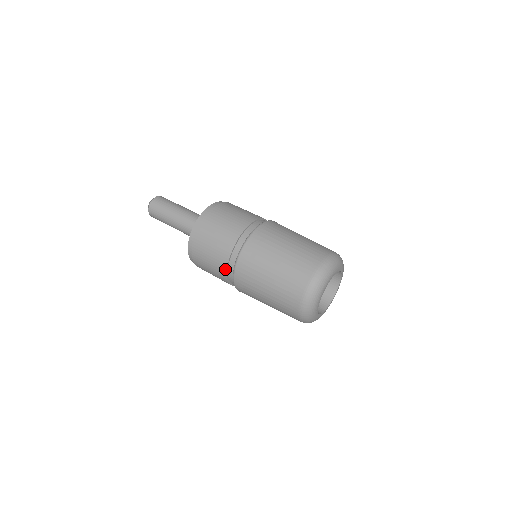
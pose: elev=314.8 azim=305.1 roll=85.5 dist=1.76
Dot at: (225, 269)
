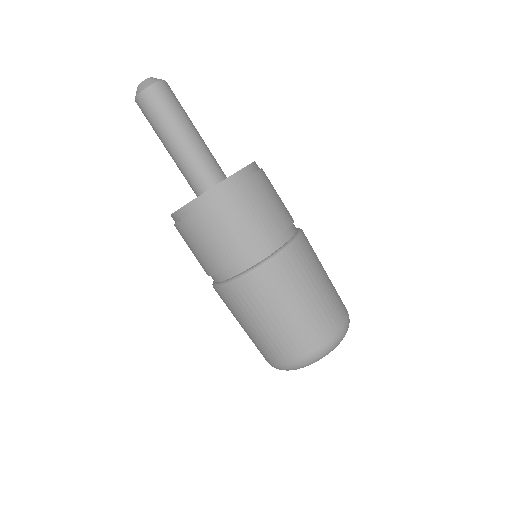
Dot at: (209, 273)
